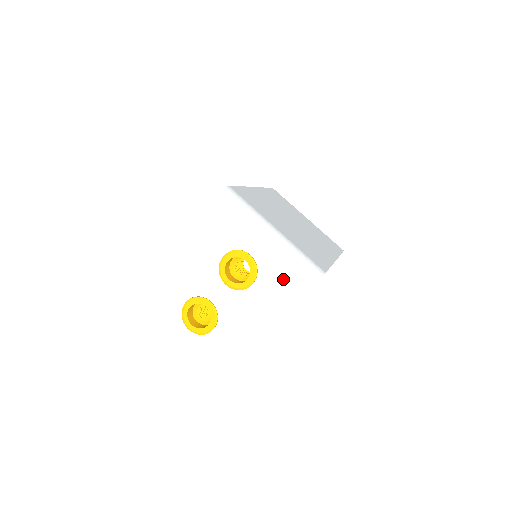
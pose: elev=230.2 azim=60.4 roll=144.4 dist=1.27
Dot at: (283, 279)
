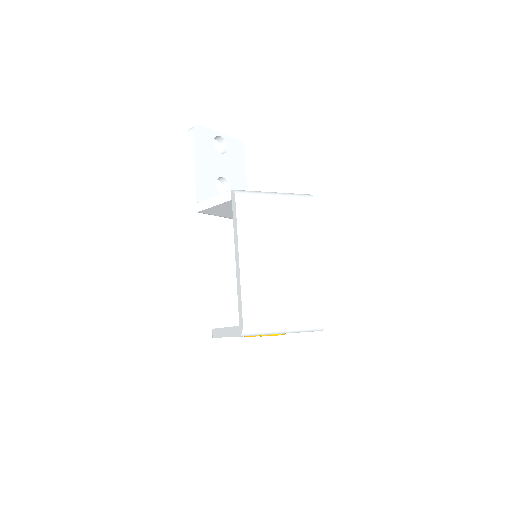
Dot at: occluded
